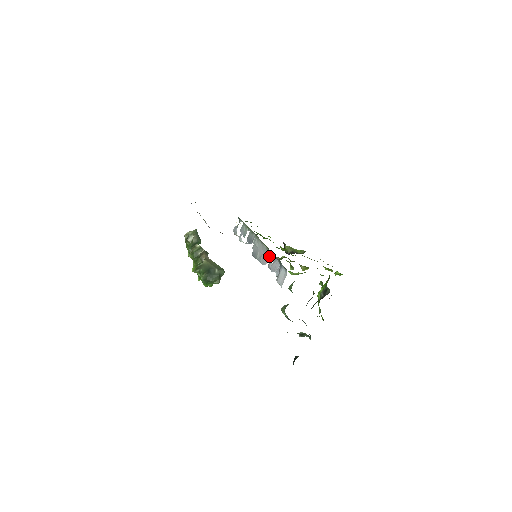
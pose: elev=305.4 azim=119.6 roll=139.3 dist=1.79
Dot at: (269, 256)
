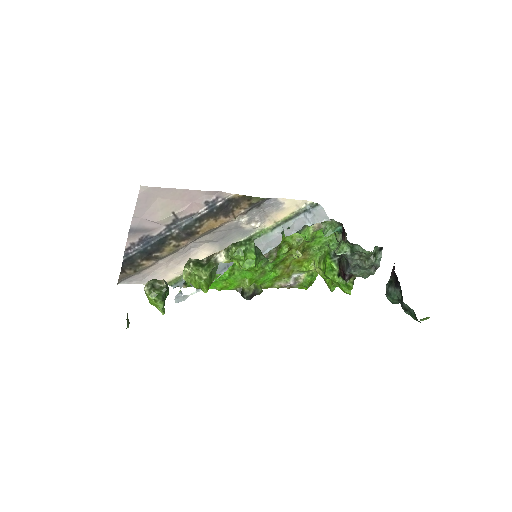
Dot at: (278, 233)
